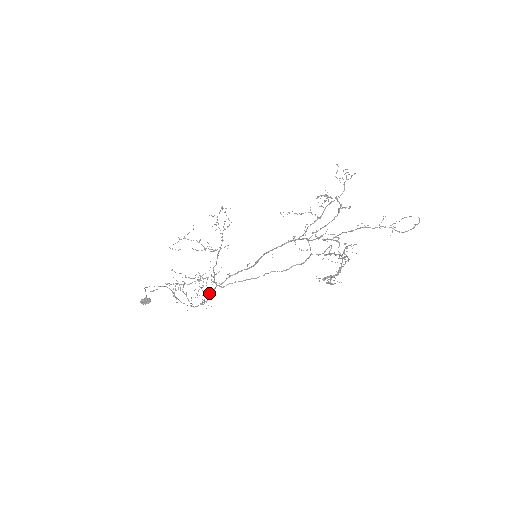
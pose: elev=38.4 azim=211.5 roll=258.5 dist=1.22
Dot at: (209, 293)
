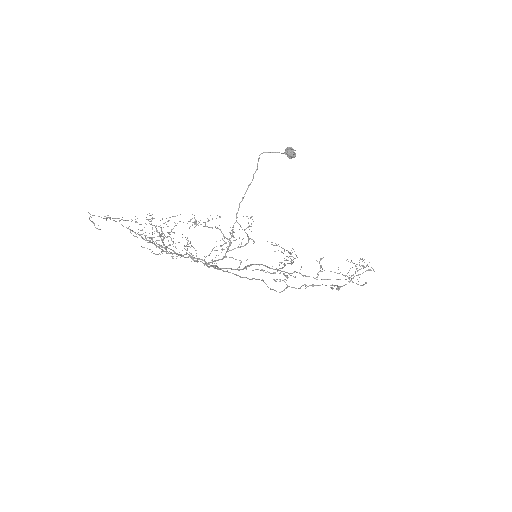
Dot at: (251, 239)
